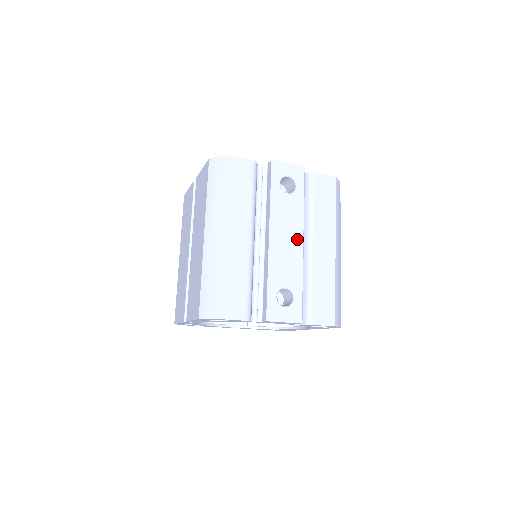
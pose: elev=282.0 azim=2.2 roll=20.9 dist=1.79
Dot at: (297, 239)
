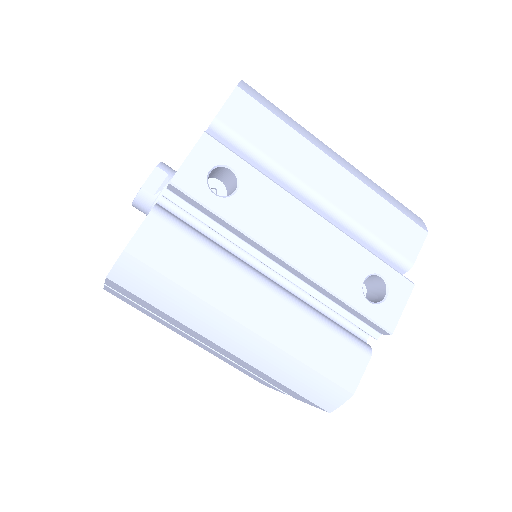
Dot at: (309, 221)
